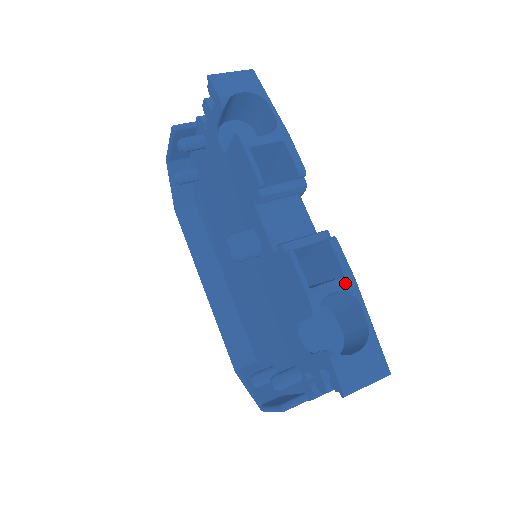
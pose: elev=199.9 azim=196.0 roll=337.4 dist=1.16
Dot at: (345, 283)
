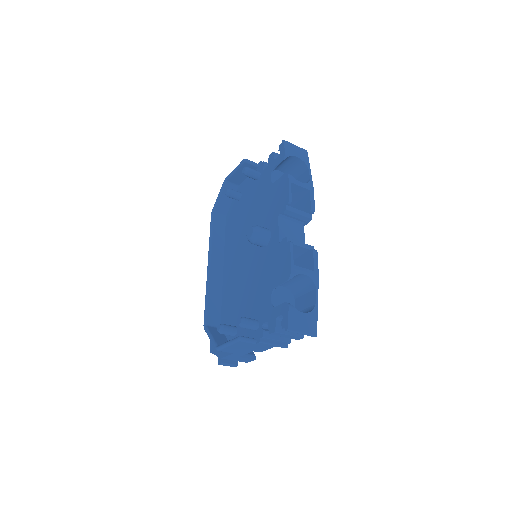
Dot at: (313, 274)
